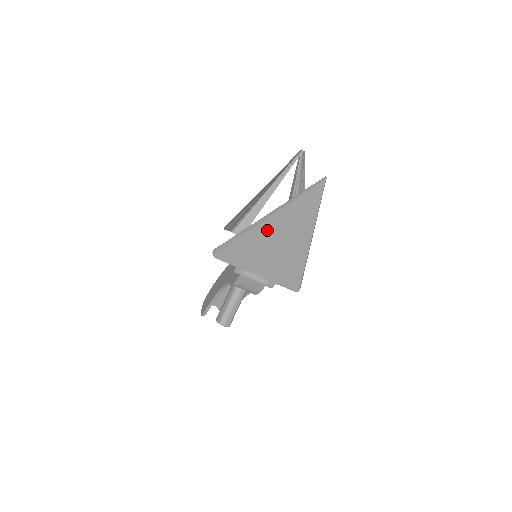
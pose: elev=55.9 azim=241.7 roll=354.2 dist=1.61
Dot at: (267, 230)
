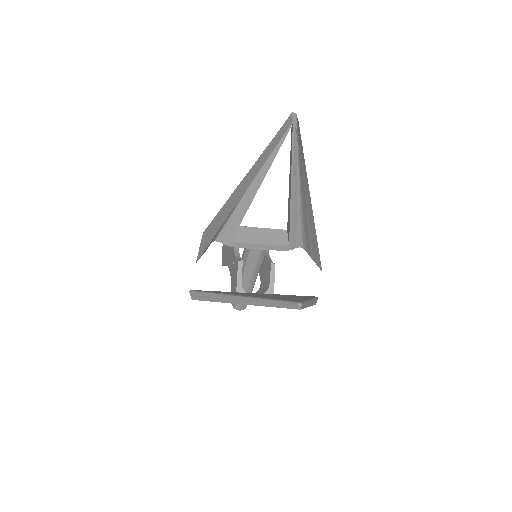
Dot at: occluded
